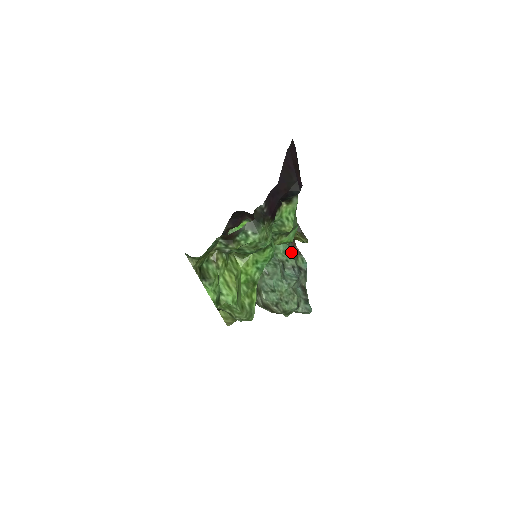
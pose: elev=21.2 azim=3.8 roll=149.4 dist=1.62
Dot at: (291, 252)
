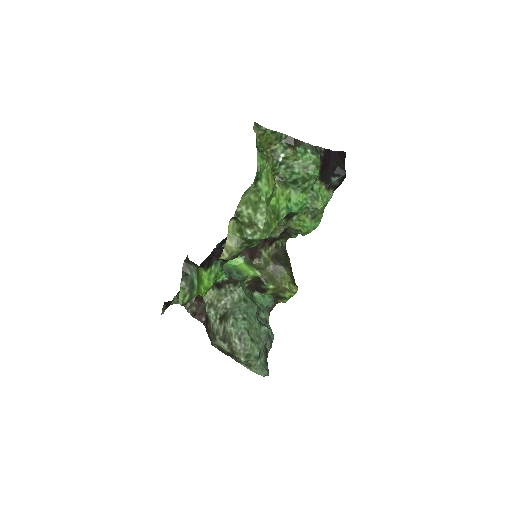
Dot at: occluded
